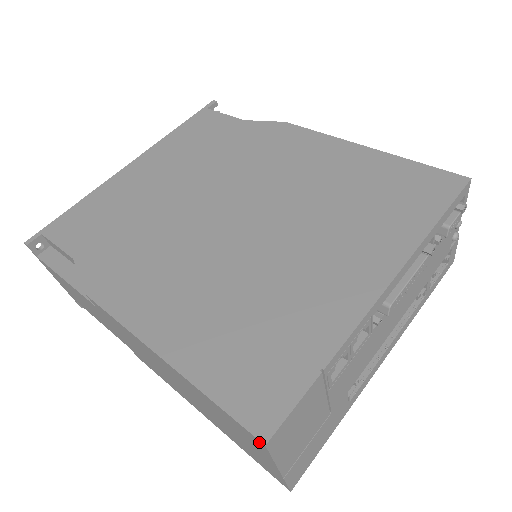
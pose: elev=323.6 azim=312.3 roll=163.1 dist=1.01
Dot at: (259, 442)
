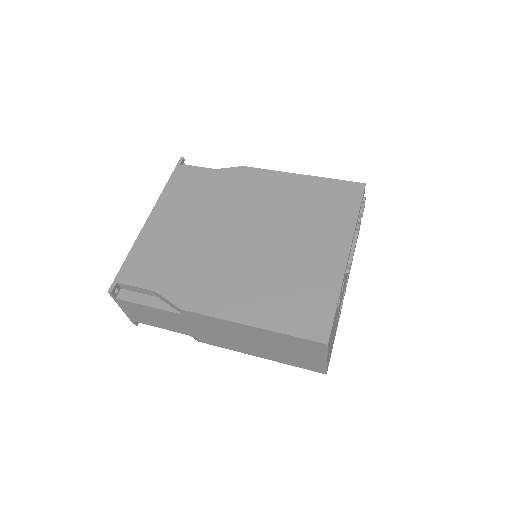
Dot at: (323, 345)
